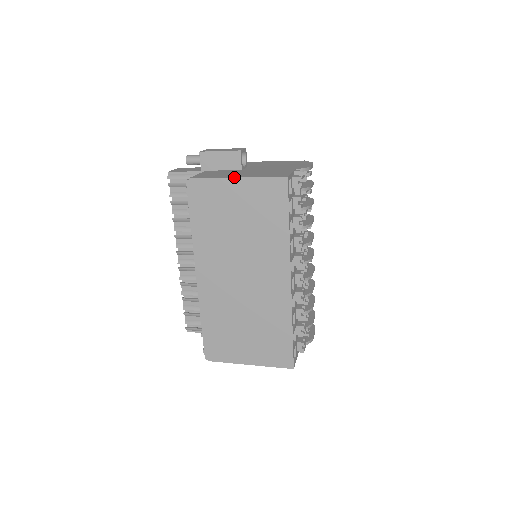
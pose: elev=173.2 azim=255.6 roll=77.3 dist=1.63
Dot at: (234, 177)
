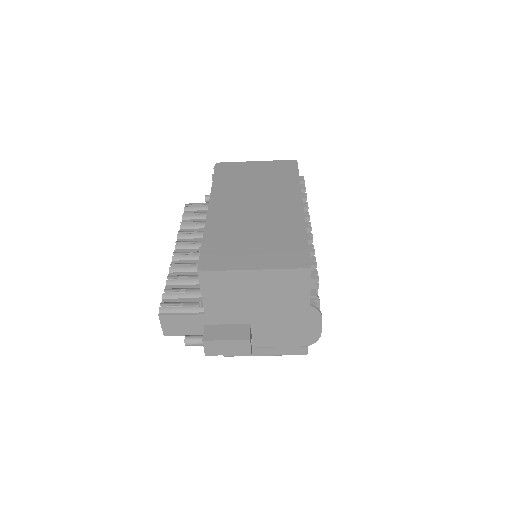
Dot at: (255, 161)
